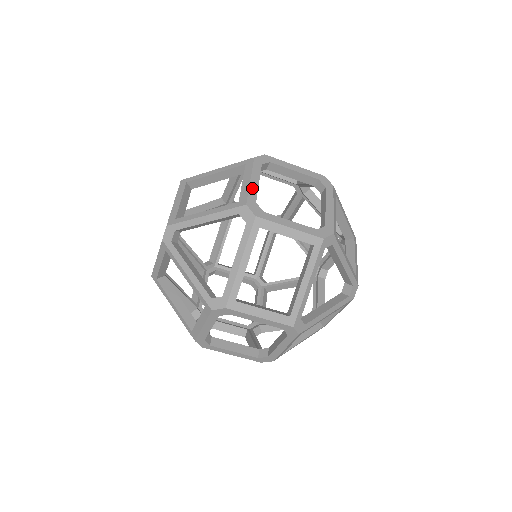
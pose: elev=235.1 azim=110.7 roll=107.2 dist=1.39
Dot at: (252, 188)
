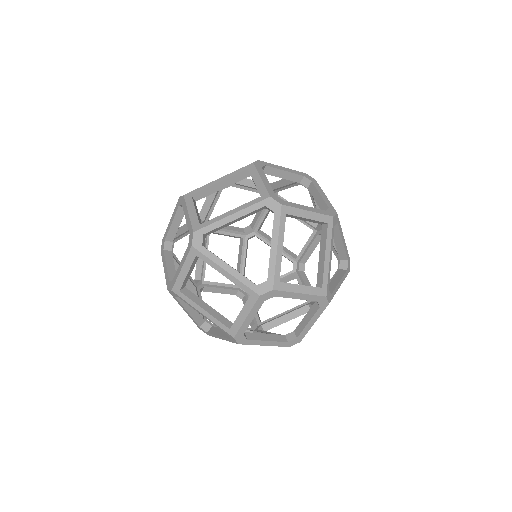
Dot at: (245, 324)
